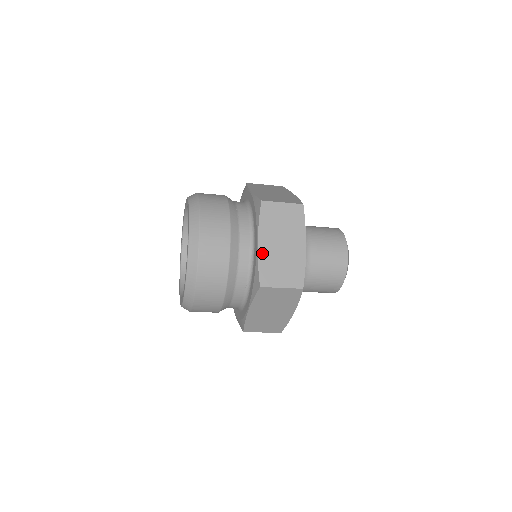
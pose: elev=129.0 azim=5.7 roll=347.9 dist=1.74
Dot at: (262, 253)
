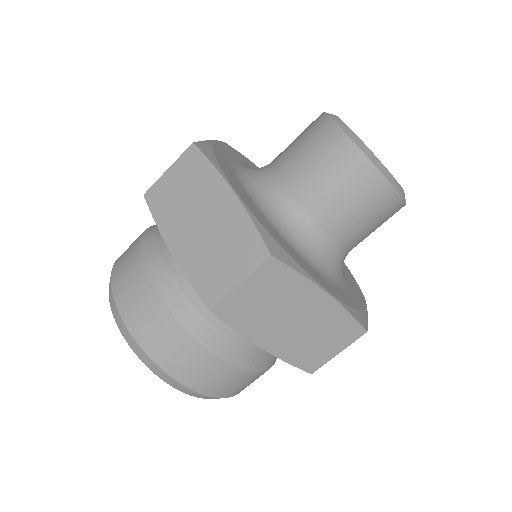
Dot at: (278, 351)
